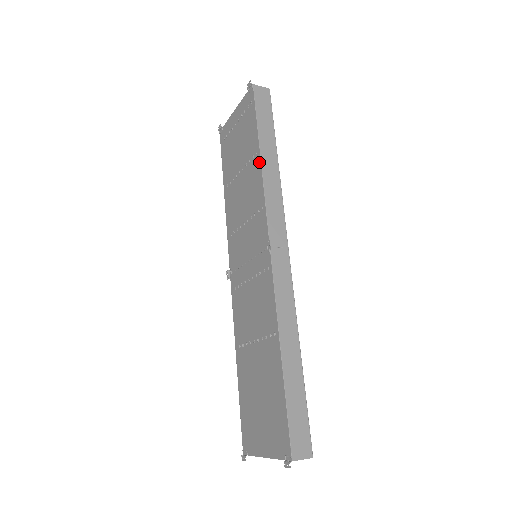
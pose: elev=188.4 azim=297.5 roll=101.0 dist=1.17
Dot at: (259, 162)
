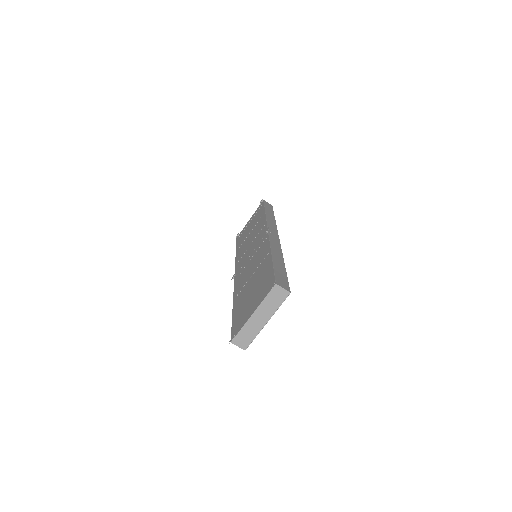
Dot at: (264, 215)
